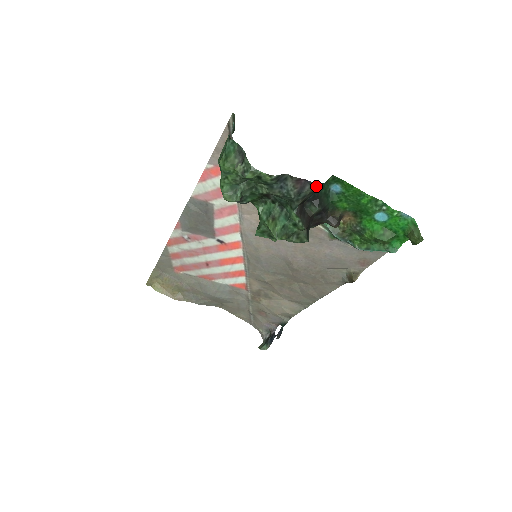
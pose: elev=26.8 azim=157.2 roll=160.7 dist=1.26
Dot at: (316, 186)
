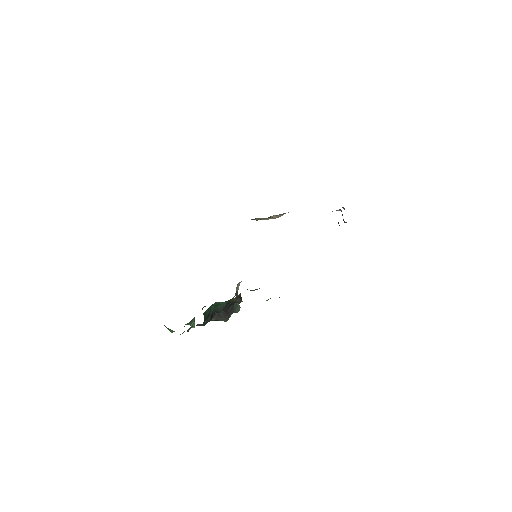
Dot at: (203, 323)
